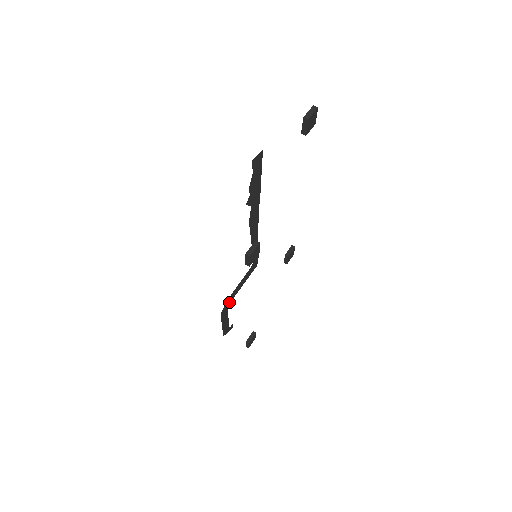
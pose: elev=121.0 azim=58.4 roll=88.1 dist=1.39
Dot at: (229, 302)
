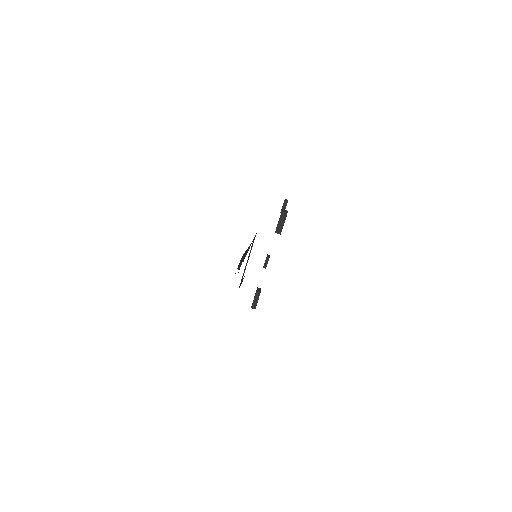
Dot at: (242, 278)
